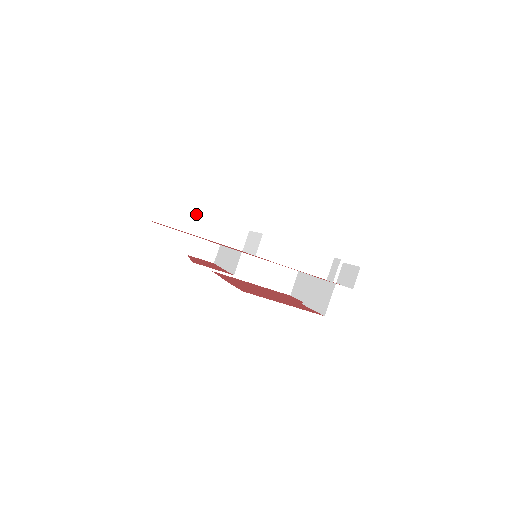
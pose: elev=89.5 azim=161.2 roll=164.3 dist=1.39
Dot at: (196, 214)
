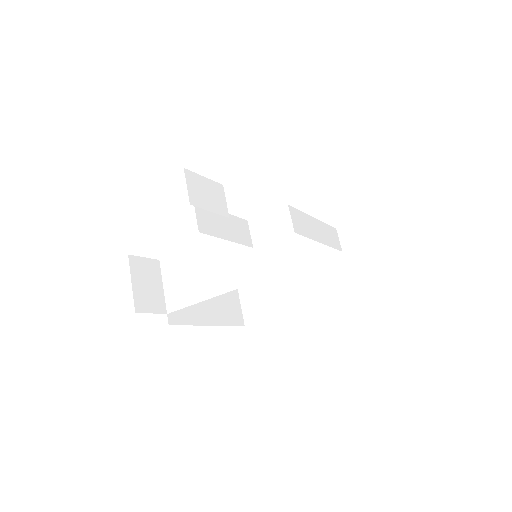
Dot at: occluded
